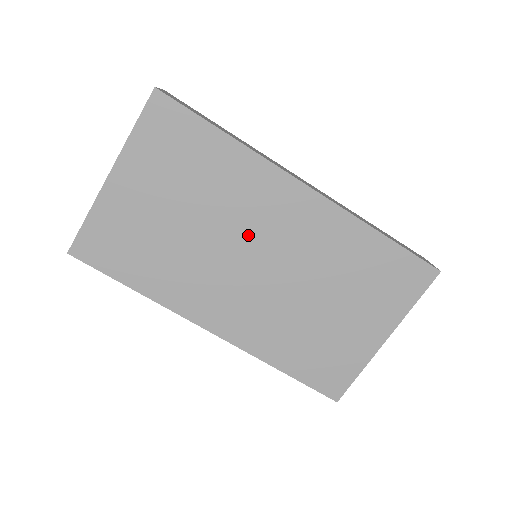
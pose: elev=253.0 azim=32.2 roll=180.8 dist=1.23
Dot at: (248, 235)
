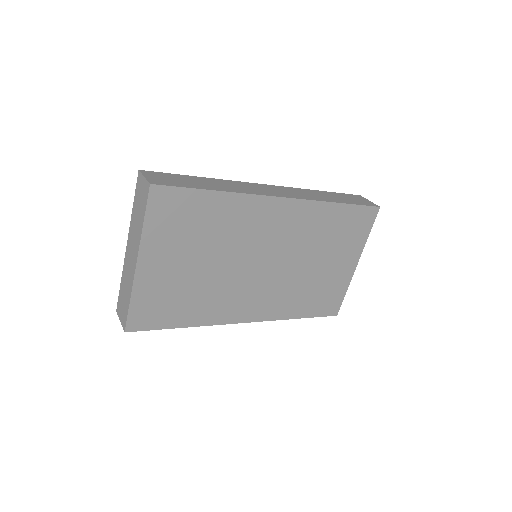
Dot at: (253, 250)
